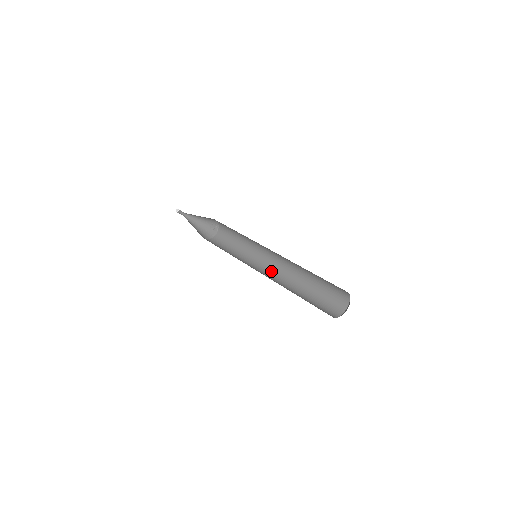
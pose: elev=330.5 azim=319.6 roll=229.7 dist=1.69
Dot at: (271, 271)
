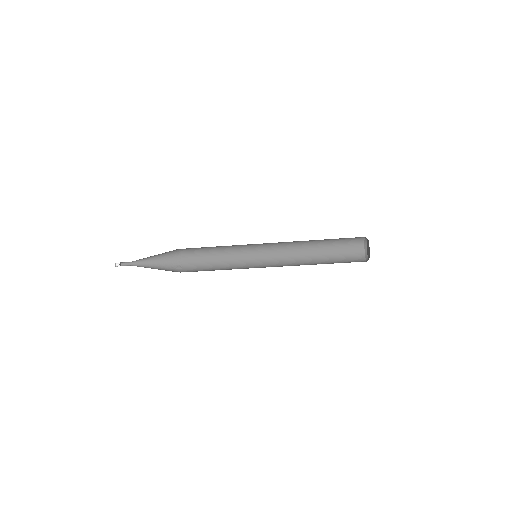
Dot at: (274, 266)
